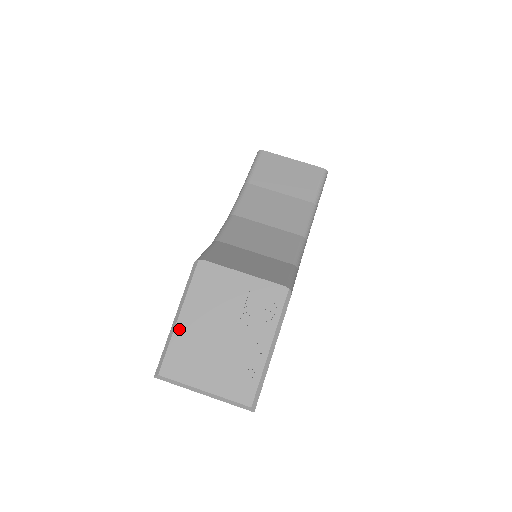
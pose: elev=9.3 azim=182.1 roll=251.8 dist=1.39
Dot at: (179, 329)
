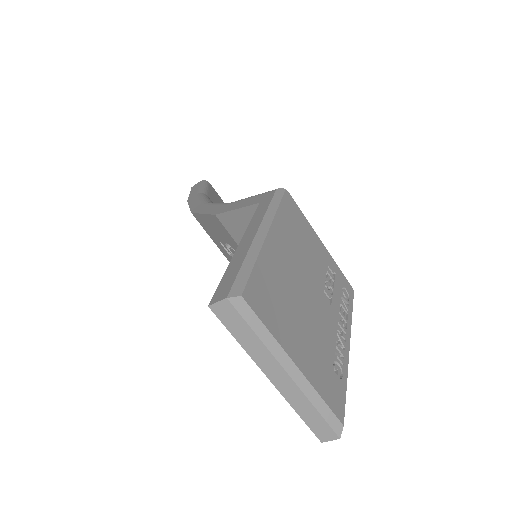
Dot at: (268, 249)
